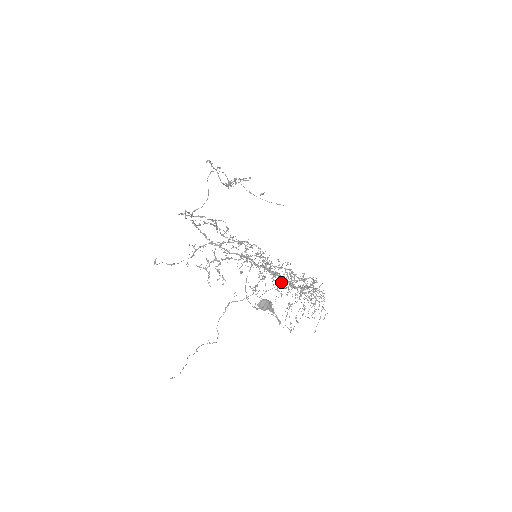
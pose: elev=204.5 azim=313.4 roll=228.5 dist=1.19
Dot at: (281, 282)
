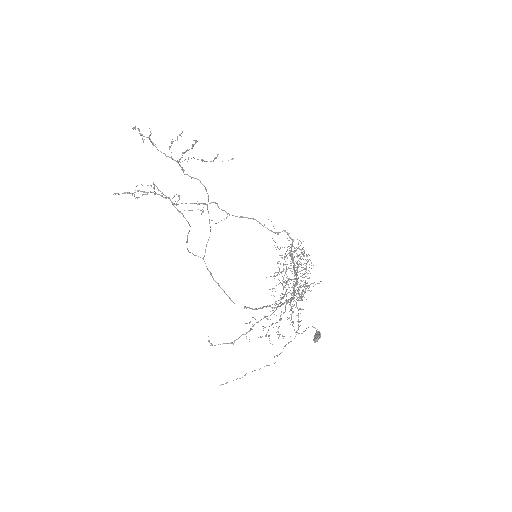
Dot at: occluded
